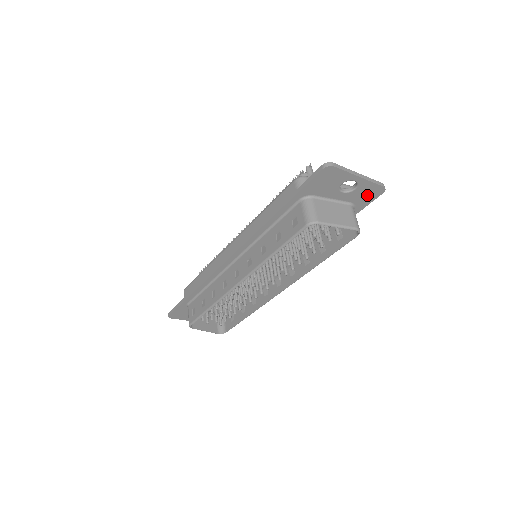
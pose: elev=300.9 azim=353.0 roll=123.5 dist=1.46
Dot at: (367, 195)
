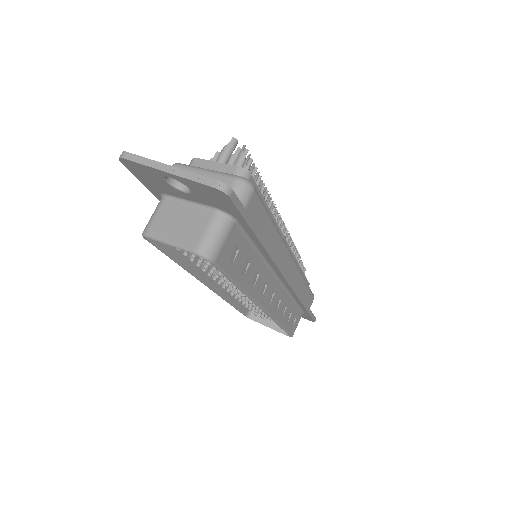
Dot at: (216, 198)
